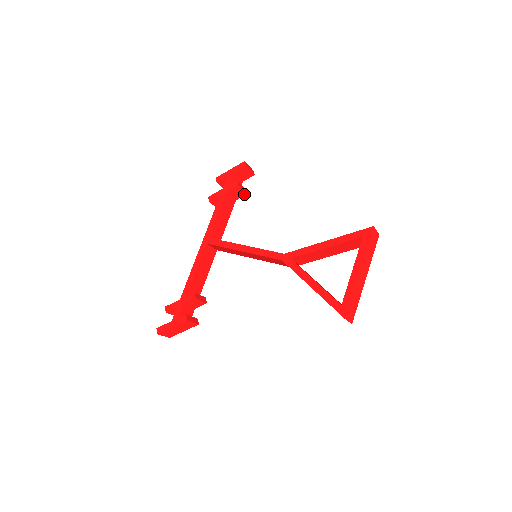
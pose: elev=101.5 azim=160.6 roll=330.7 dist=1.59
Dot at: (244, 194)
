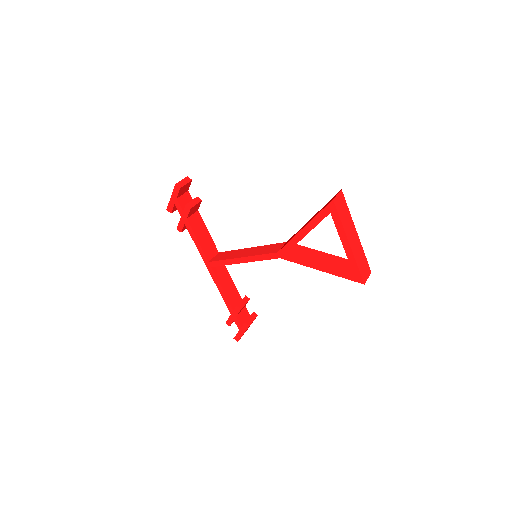
Dot at: (200, 203)
